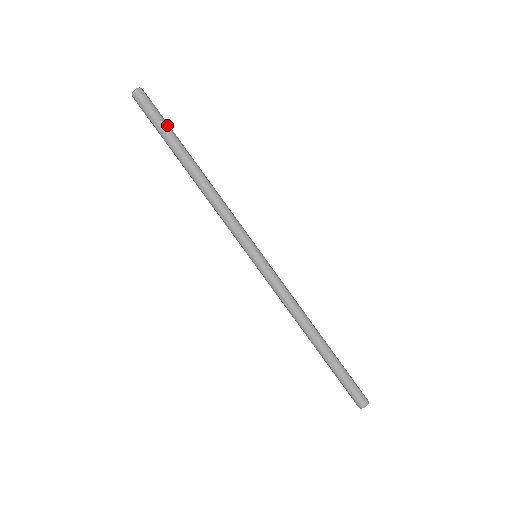
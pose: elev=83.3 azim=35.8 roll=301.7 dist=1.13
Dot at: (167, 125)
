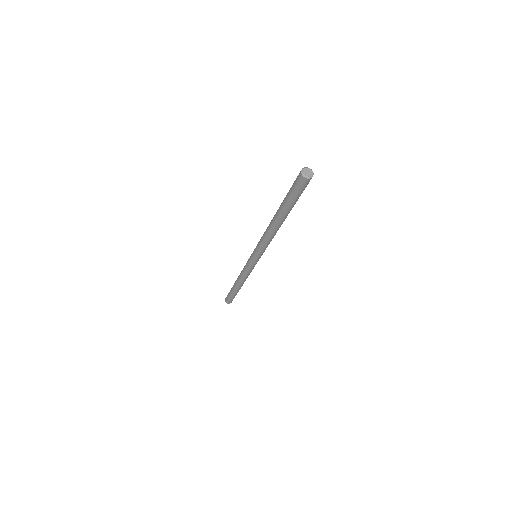
Dot at: occluded
